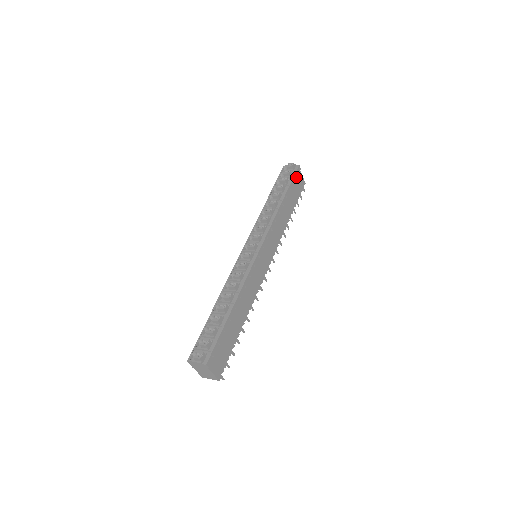
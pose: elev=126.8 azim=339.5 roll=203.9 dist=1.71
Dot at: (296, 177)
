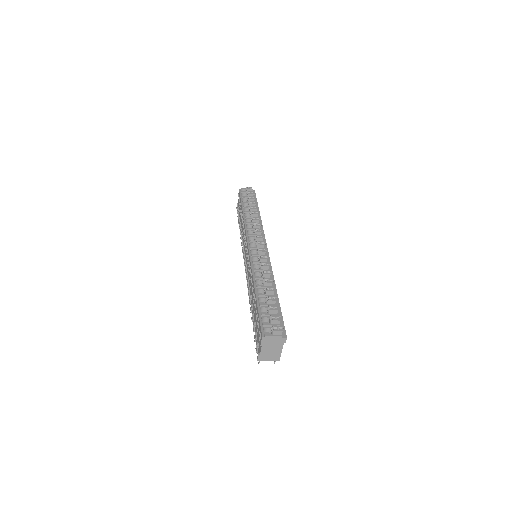
Dot at: occluded
